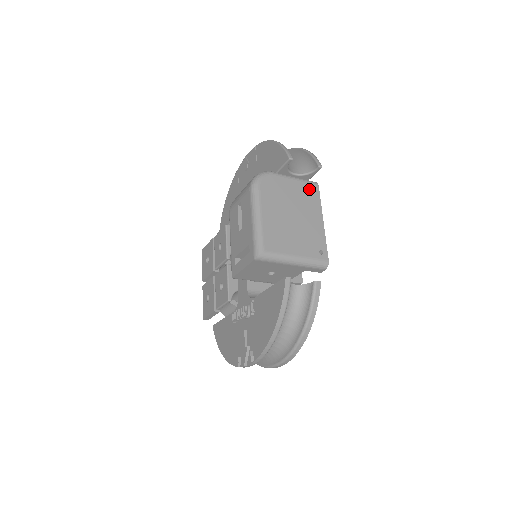
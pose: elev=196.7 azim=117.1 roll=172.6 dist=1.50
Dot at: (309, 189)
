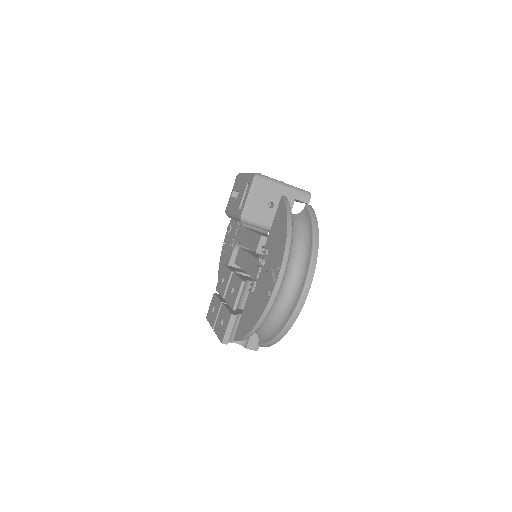
Dot at: occluded
